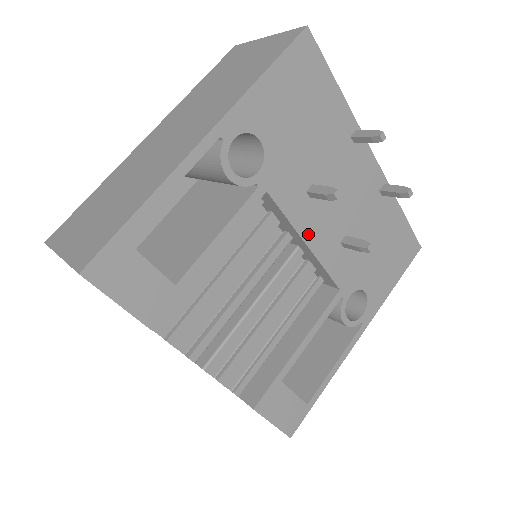
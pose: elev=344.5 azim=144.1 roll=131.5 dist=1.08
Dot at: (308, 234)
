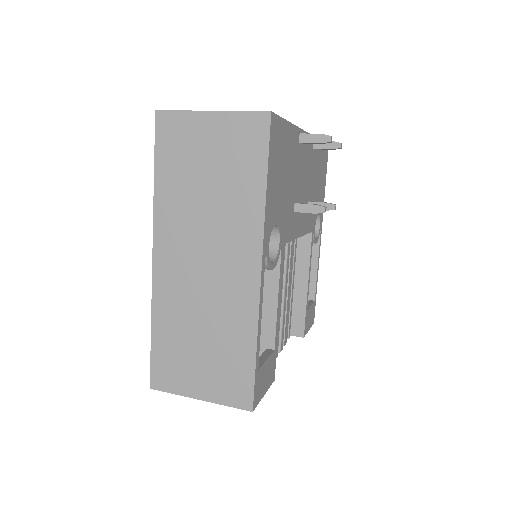
Dot at: (299, 231)
